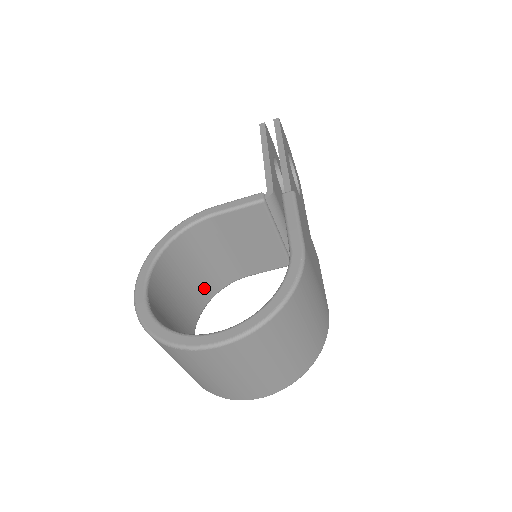
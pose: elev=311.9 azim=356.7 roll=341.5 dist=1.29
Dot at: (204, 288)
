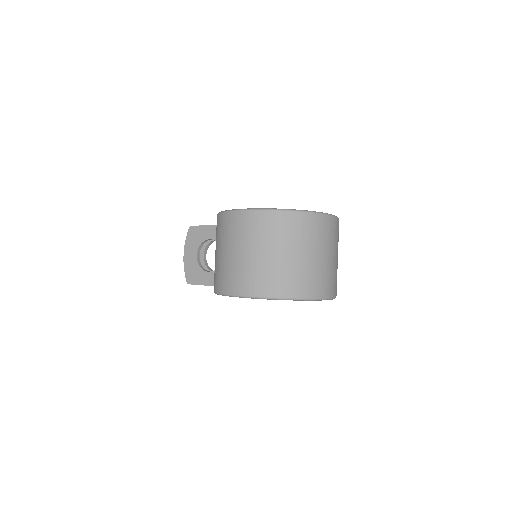
Dot at: occluded
